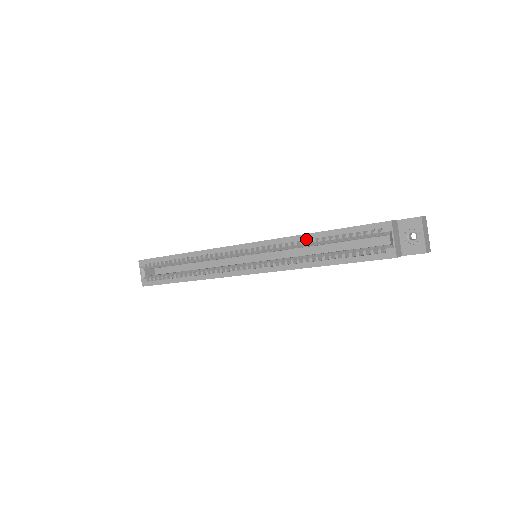
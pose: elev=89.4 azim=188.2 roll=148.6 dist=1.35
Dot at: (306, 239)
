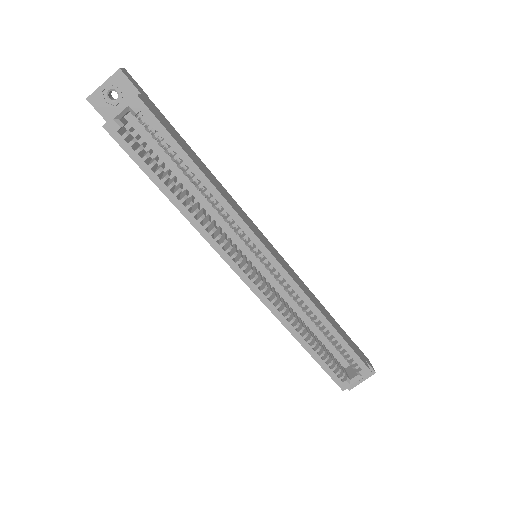
Dot at: (318, 317)
